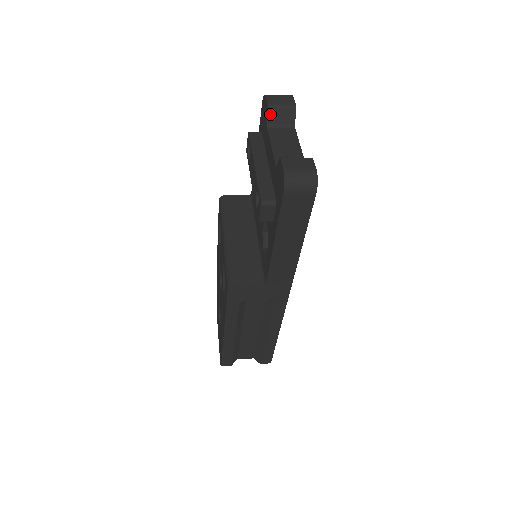
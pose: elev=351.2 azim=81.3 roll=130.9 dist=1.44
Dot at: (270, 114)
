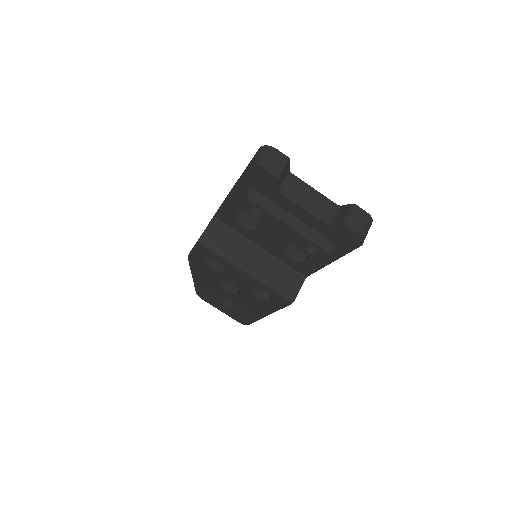
Dot at: (279, 182)
